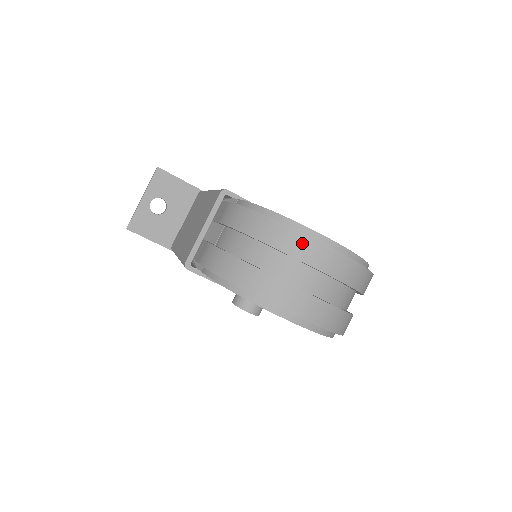
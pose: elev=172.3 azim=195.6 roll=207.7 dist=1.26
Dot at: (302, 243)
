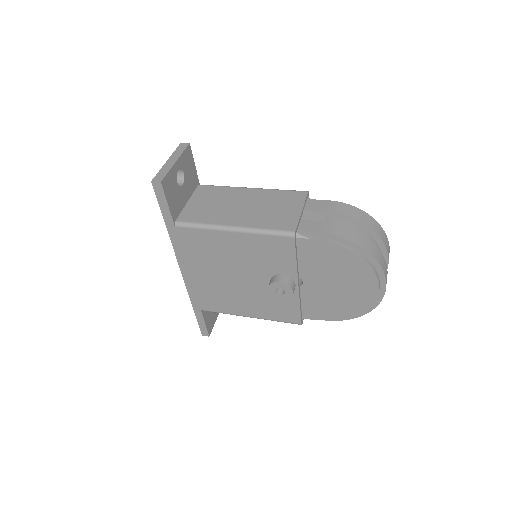
Dot at: (387, 243)
